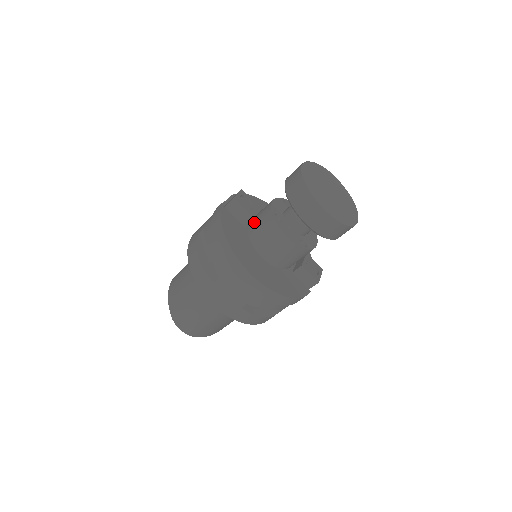
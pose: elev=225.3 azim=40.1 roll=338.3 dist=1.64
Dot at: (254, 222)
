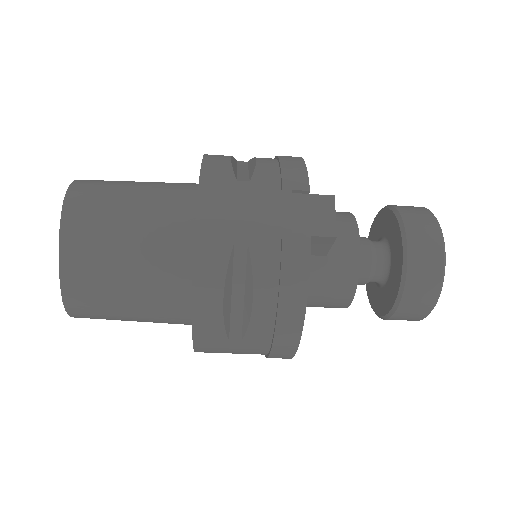
Dot at: (319, 259)
